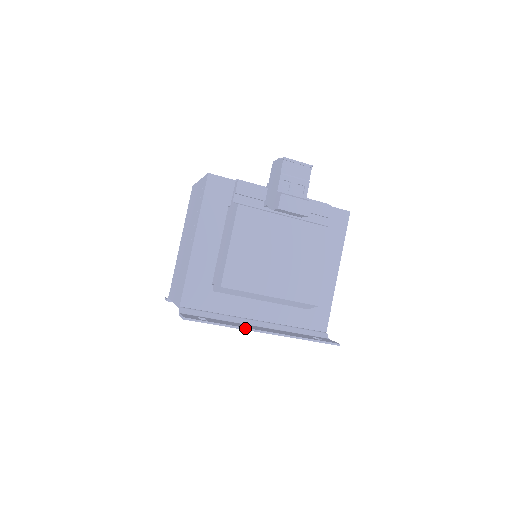
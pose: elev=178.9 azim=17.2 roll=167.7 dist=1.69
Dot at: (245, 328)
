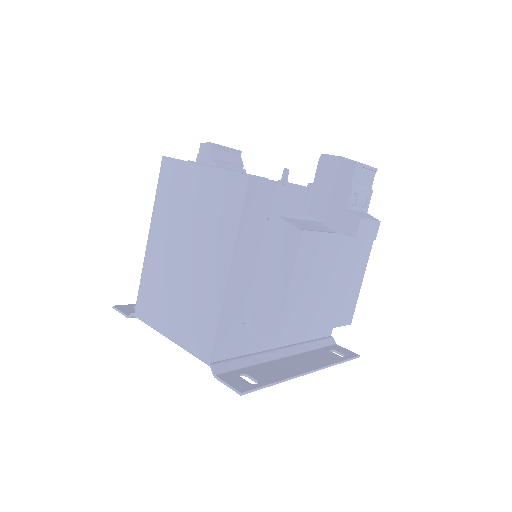
Dot at: (295, 376)
